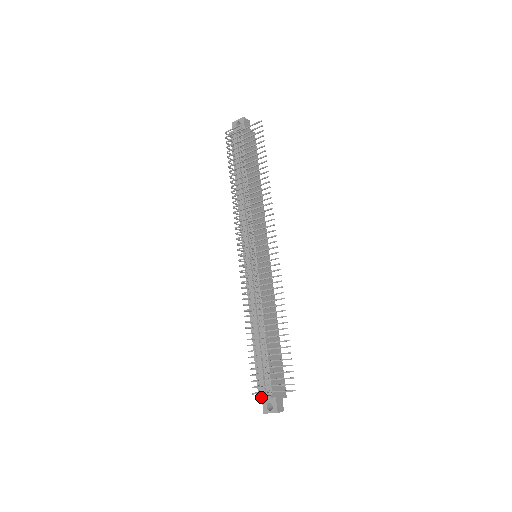
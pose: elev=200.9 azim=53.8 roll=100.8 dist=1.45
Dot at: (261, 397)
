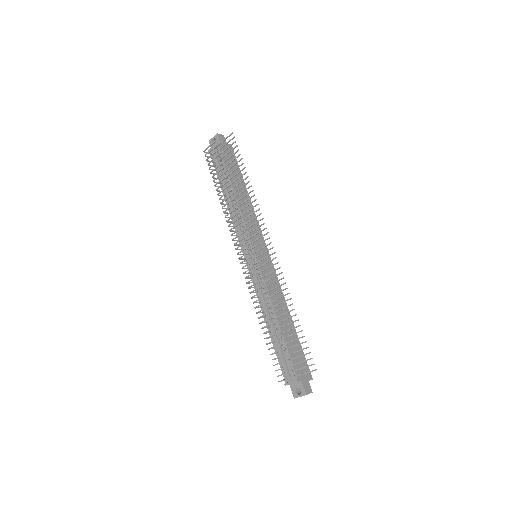
Dot at: (288, 383)
